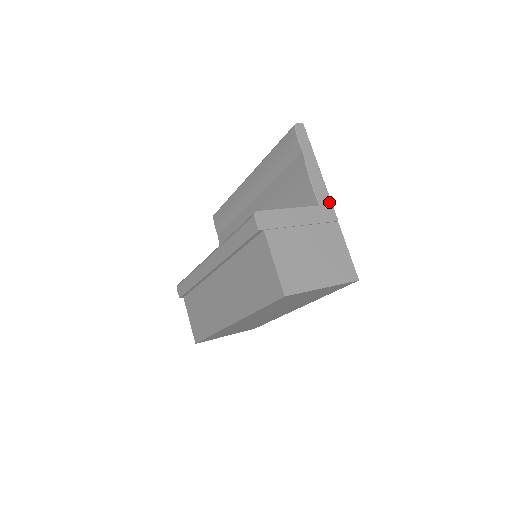
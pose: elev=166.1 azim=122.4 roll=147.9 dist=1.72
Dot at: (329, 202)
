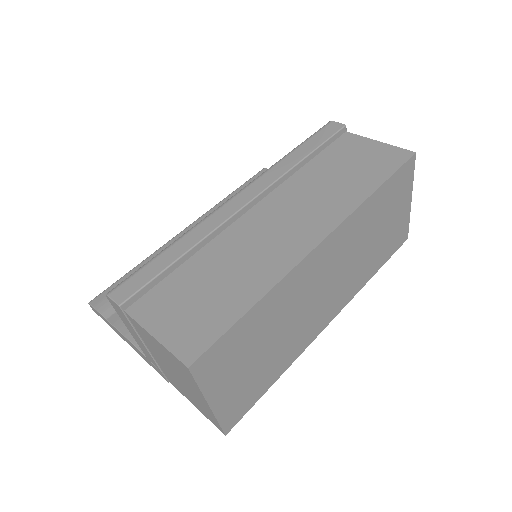
Dot at: occluded
